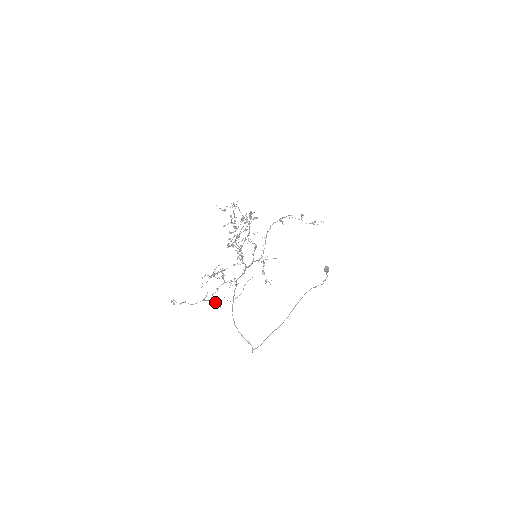
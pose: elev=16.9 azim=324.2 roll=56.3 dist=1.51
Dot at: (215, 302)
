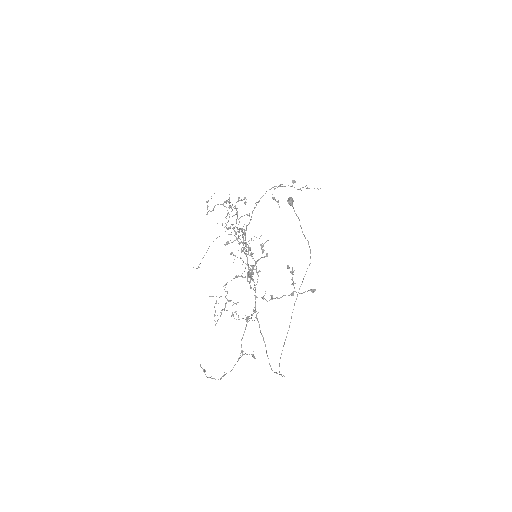
Dot at: occluded
